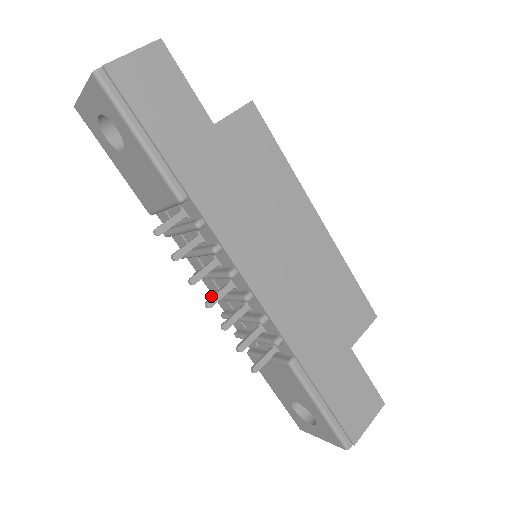
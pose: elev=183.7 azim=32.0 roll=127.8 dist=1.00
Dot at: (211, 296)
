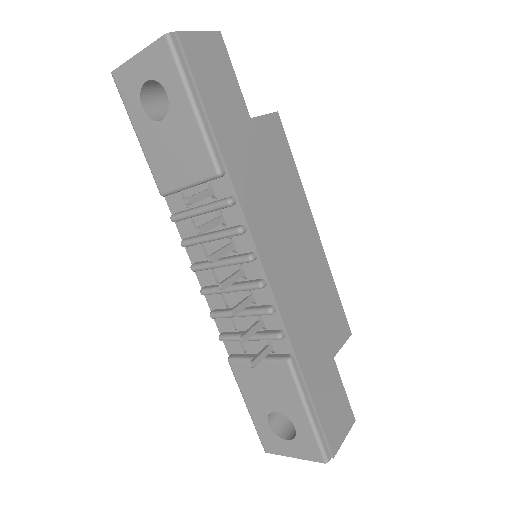
Dot at: (207, 290)
